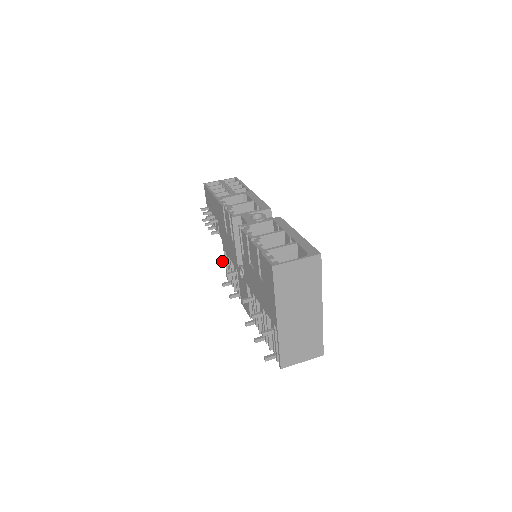
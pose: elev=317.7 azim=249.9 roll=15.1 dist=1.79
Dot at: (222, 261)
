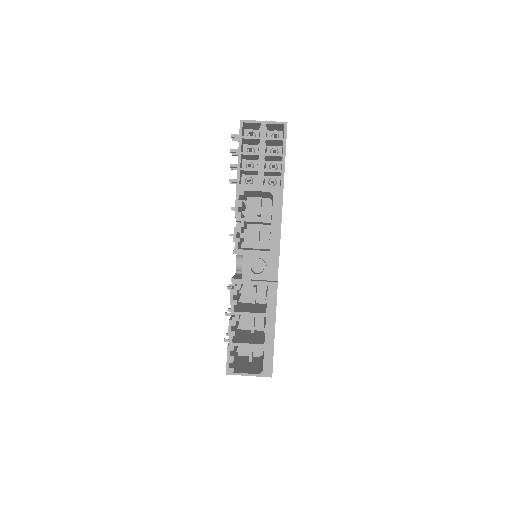
Dot at: (234, 207)
